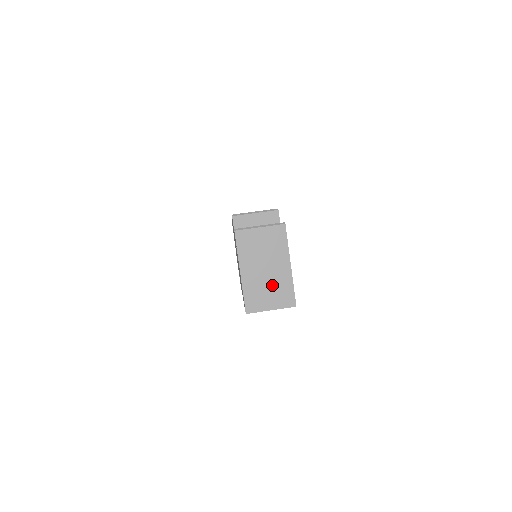
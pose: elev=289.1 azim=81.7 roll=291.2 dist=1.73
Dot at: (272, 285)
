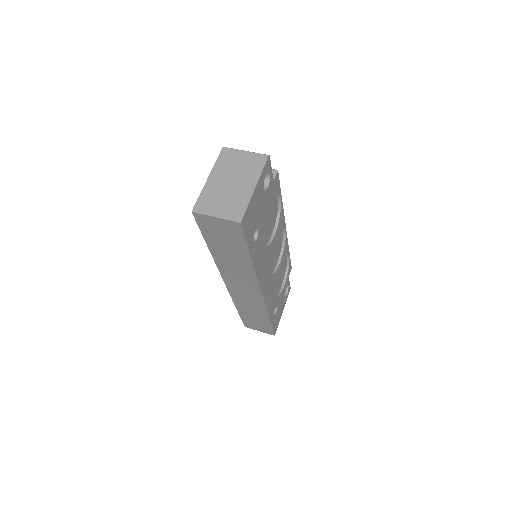
Dot at: (229, 197)
